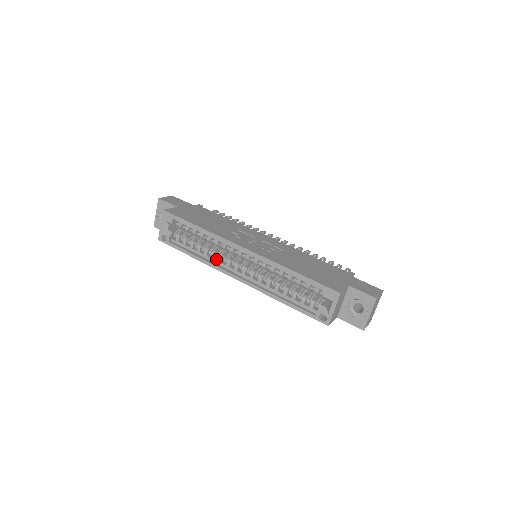
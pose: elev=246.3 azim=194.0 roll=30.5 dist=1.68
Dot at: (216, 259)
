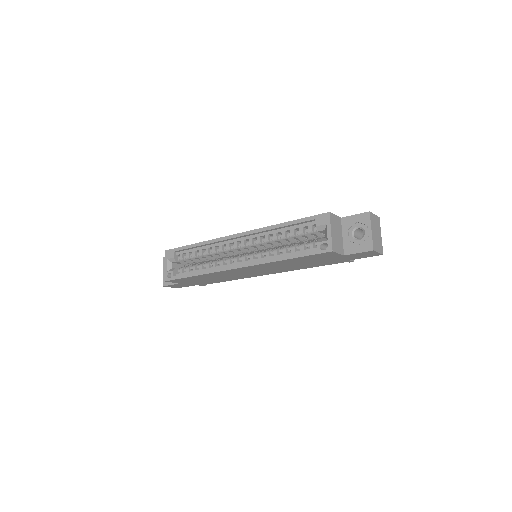
Dot at: (218, 267)
